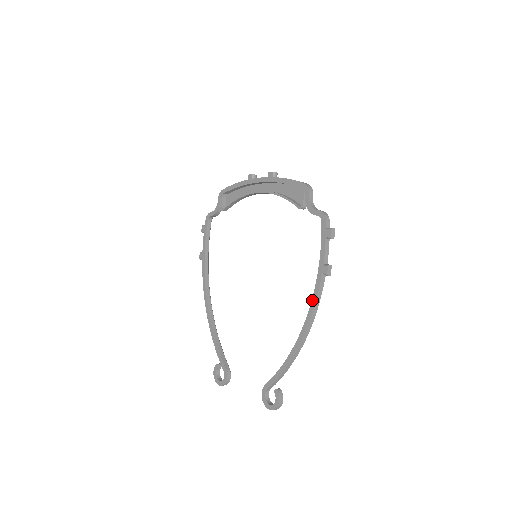
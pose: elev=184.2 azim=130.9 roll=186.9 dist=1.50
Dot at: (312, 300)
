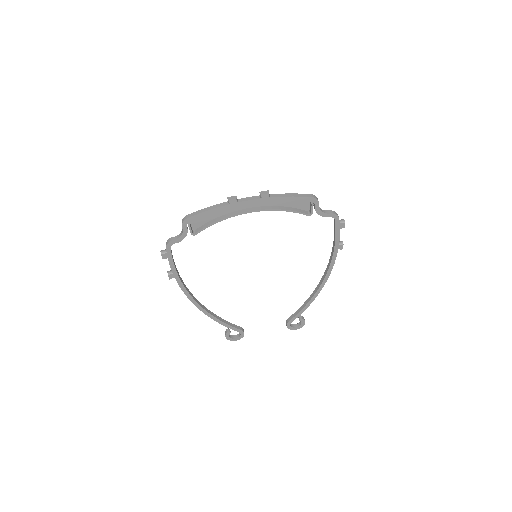
Dot at: (330, 266)
